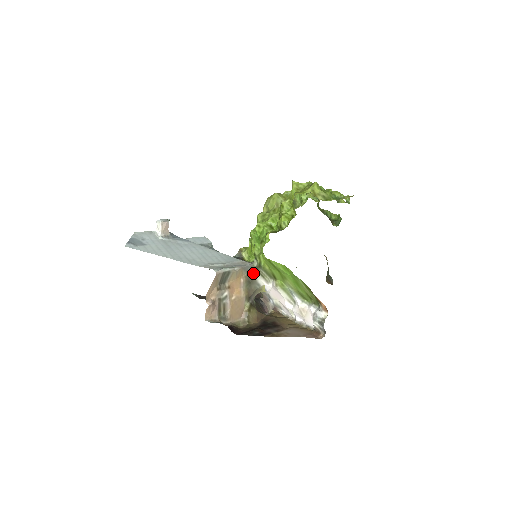
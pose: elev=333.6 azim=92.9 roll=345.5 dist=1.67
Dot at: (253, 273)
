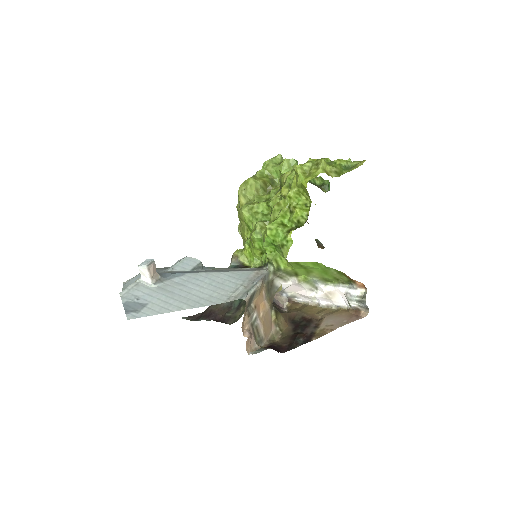
Dot at: (271, 279)
